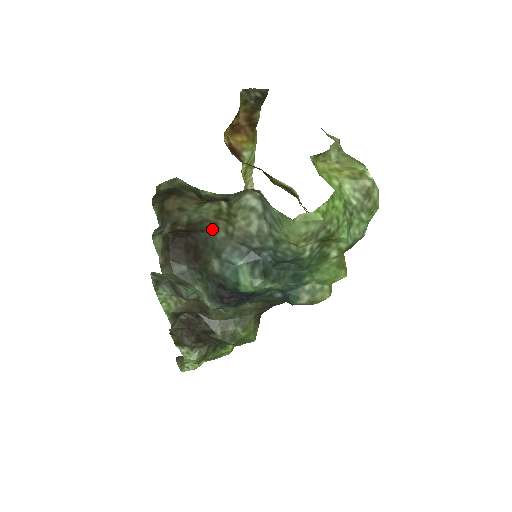
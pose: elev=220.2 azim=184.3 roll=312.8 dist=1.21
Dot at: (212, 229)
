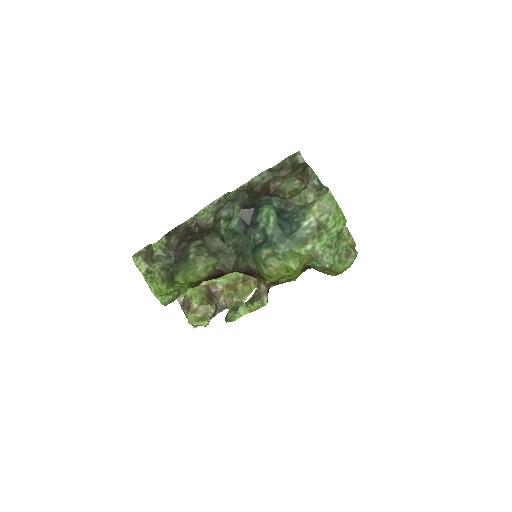
Dot at: (280, 197)
